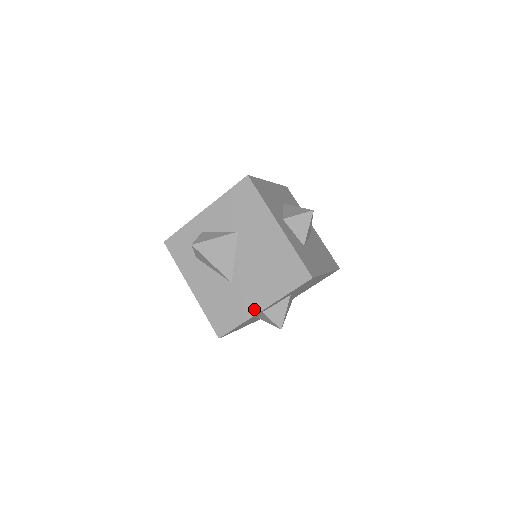
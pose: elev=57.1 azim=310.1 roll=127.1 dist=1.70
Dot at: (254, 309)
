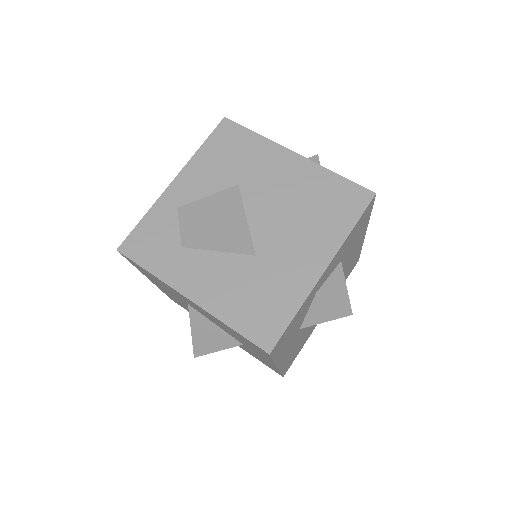
Dot at: (310, 276)
